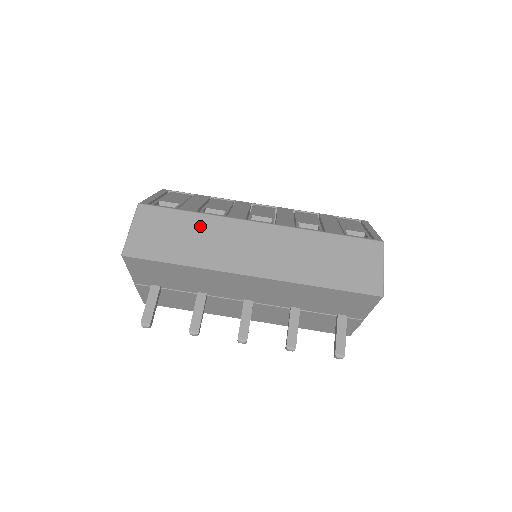
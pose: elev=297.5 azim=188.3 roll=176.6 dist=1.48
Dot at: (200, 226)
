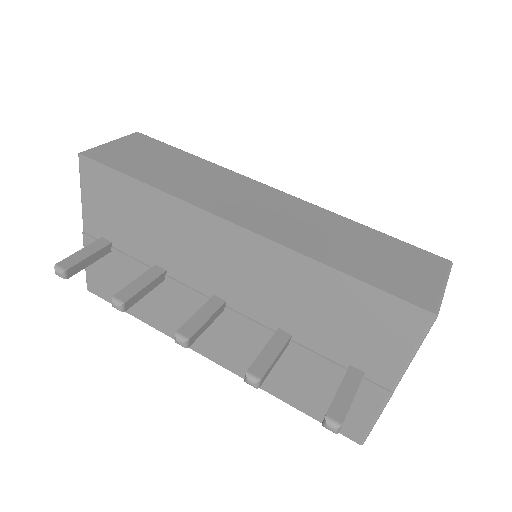
Dot at: (195, 166)
